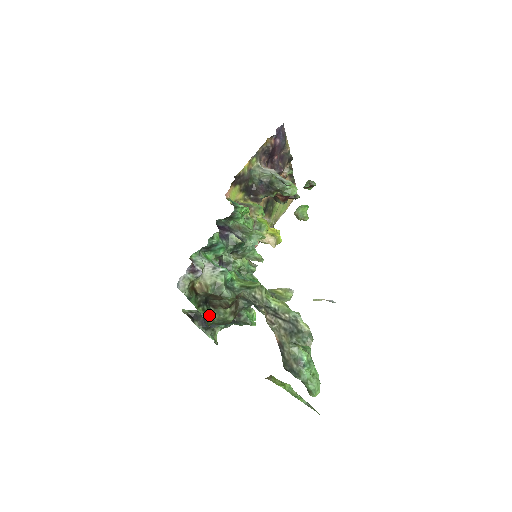
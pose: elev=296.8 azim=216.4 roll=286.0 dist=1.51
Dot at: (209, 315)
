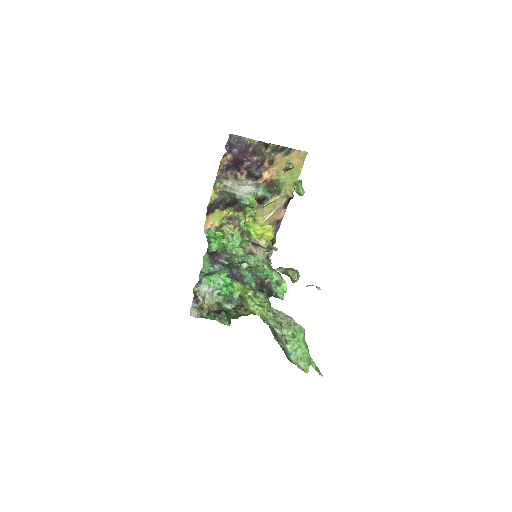
Dot at: (224, 321)
